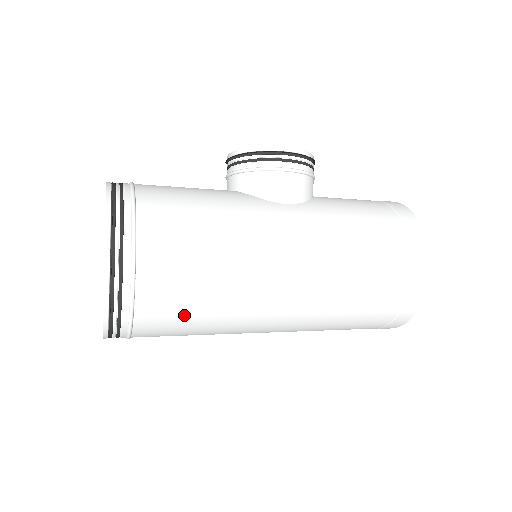
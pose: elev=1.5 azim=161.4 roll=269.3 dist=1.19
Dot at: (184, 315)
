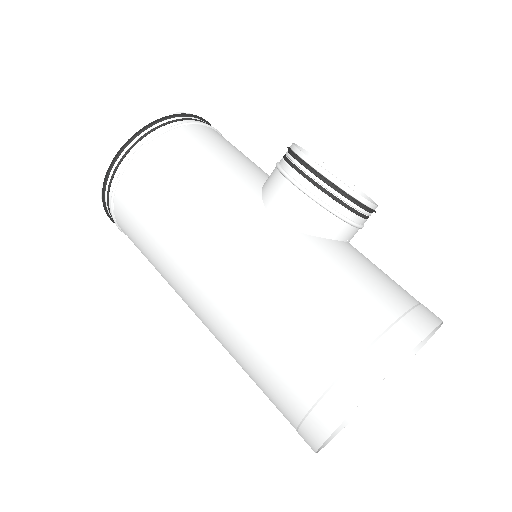
Dot at: (138, 242)
